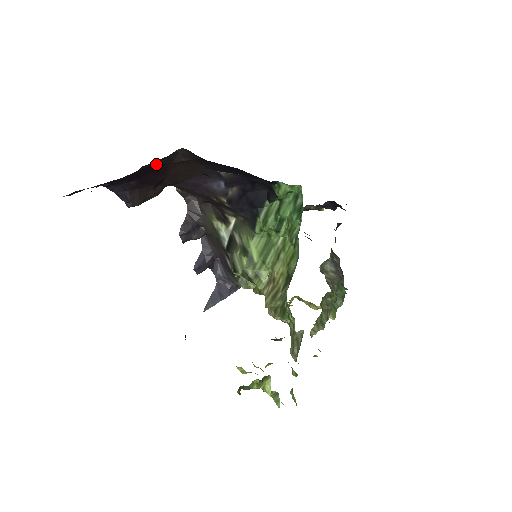
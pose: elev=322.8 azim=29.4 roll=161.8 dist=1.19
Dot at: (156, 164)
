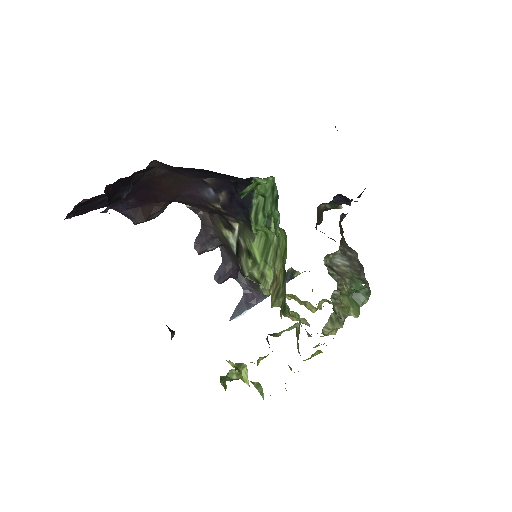
Dot at: (140, 180)
